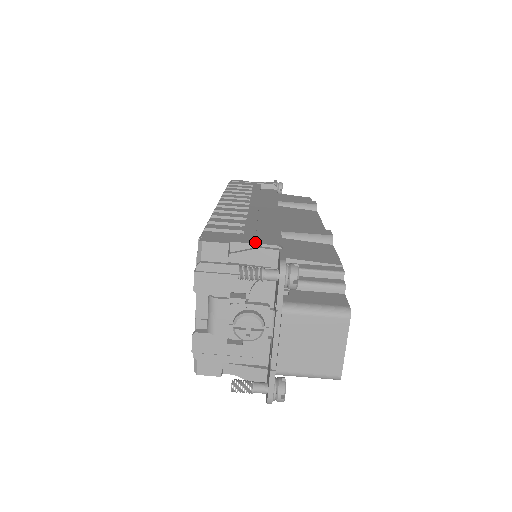
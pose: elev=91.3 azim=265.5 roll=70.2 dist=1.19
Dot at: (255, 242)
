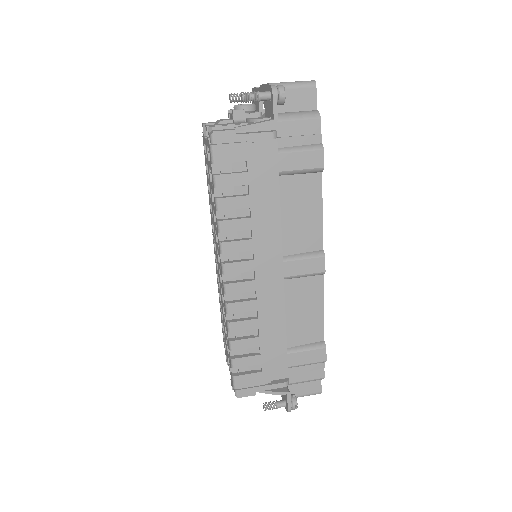
Dot at: occluded
